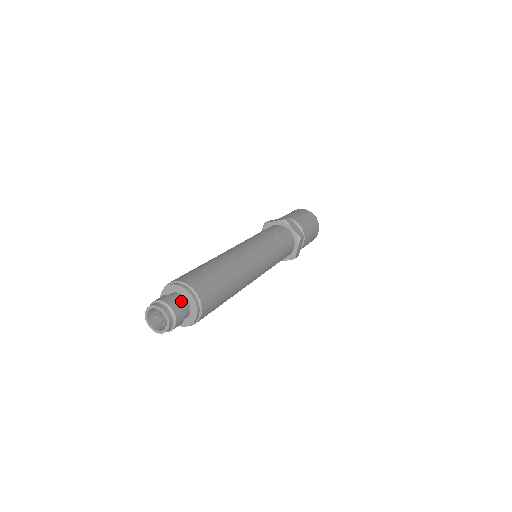
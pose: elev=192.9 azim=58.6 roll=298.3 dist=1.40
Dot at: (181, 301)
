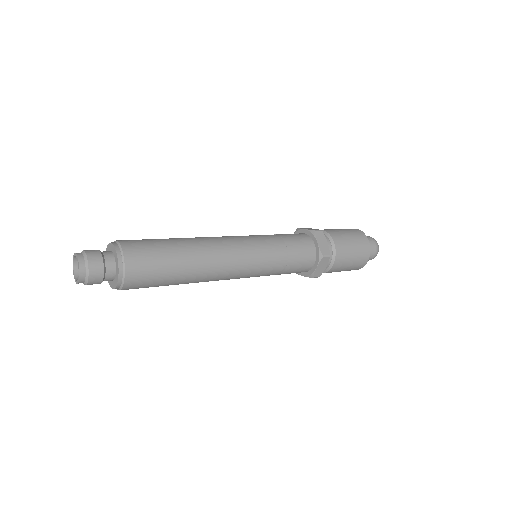
Dot at: (103, 252)
